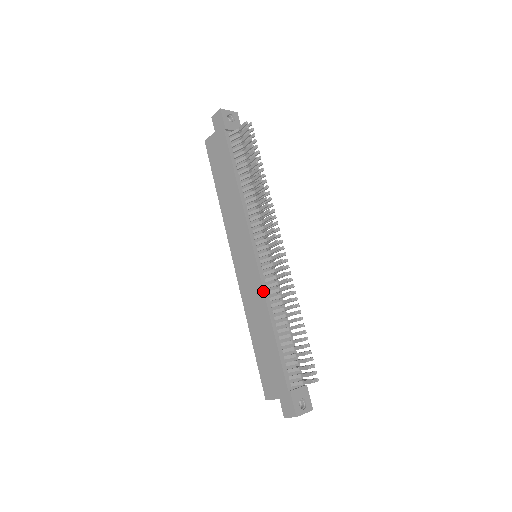
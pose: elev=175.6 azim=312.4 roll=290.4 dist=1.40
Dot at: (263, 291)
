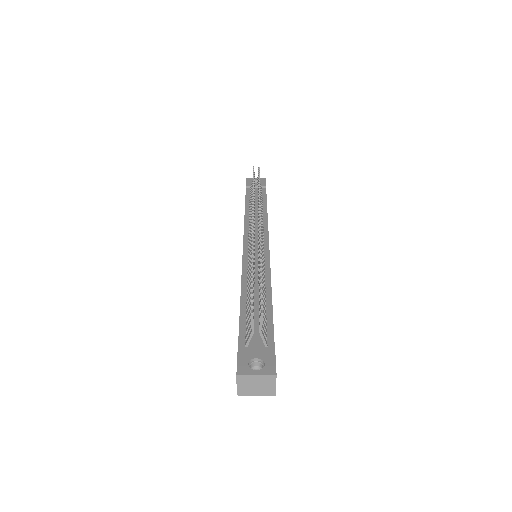
Dot at: occluded
